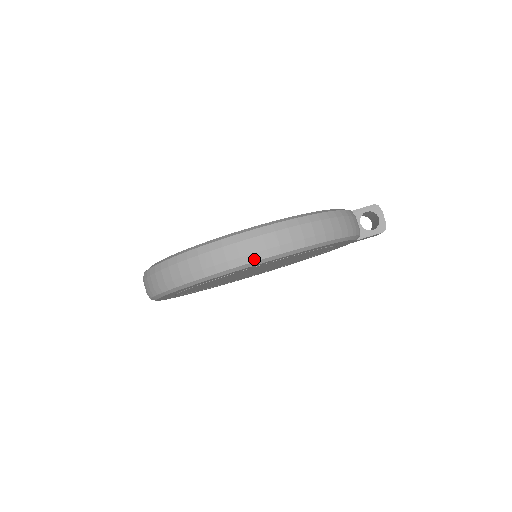
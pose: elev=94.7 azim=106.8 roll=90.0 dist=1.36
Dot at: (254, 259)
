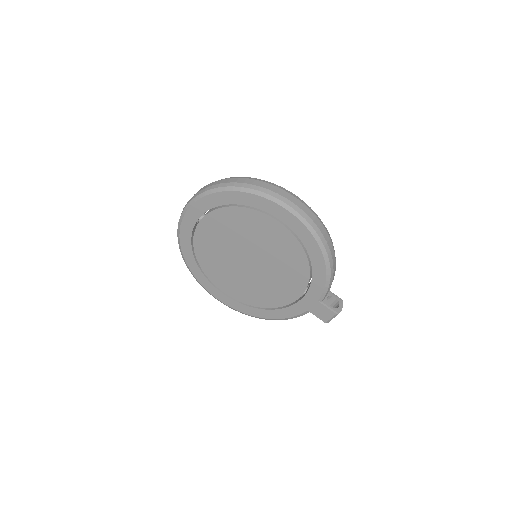
Dot at: (291, 205)
